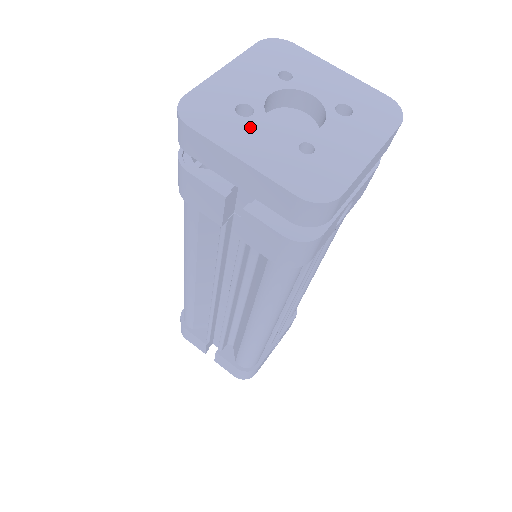
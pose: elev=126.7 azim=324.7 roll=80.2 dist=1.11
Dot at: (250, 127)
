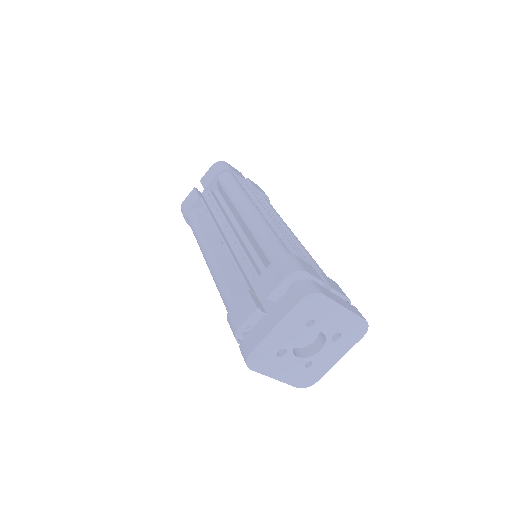
Dot at: (283, 362)
